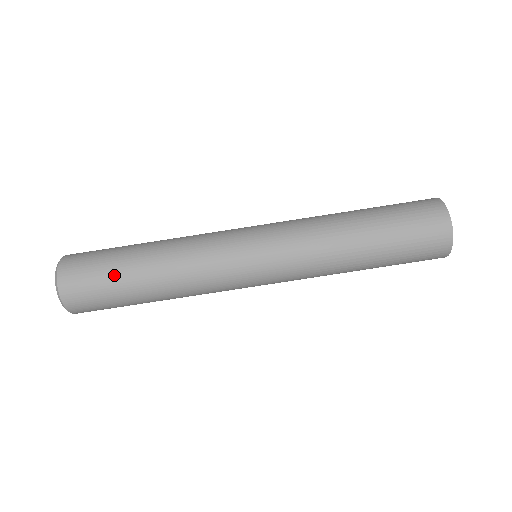
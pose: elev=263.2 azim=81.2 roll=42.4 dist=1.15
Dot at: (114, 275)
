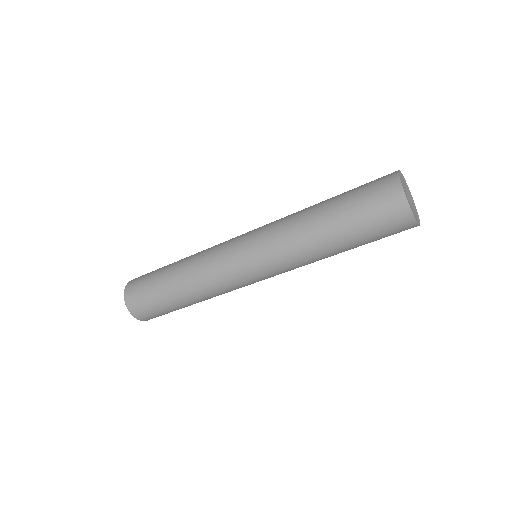
Dot at: (155, 286)
